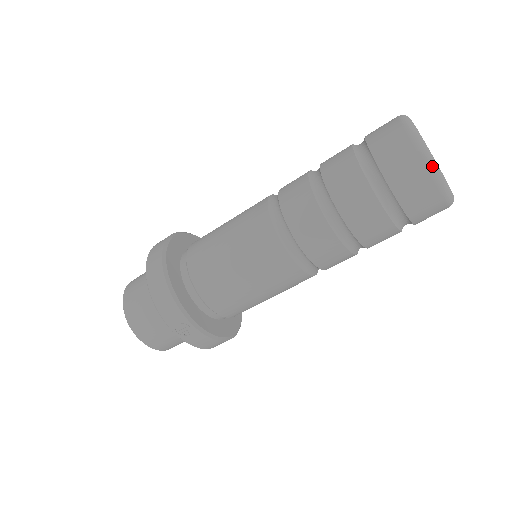
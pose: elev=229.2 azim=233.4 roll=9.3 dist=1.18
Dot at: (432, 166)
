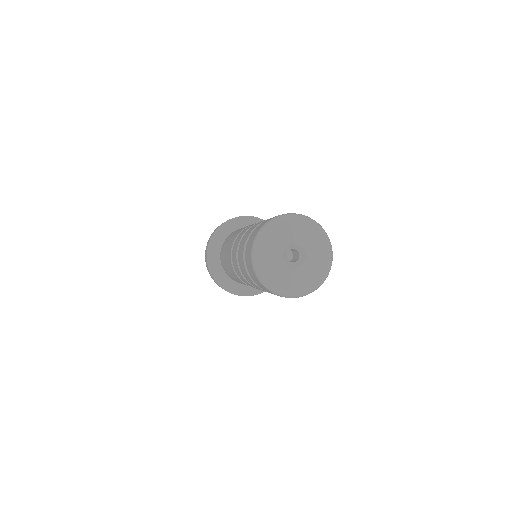
Dot at: (270, 290)
